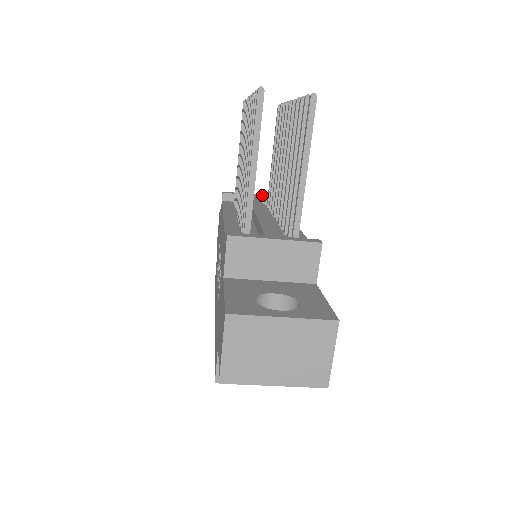
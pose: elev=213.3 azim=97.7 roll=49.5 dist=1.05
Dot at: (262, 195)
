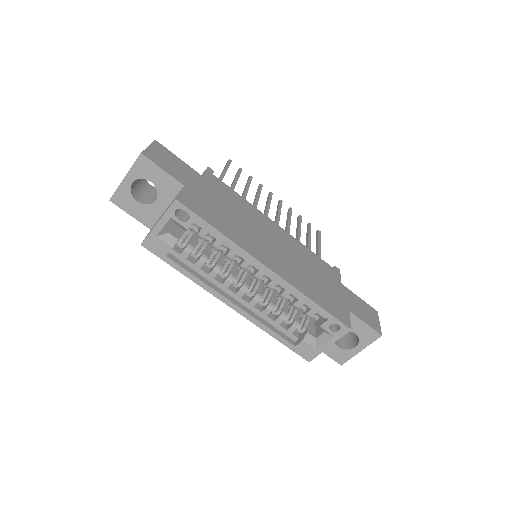
Dot at: occluded
